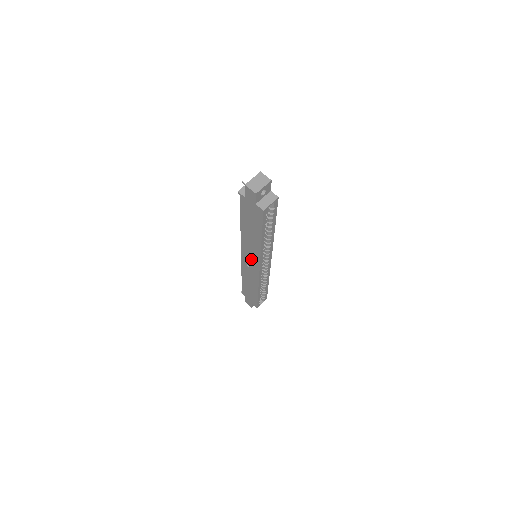
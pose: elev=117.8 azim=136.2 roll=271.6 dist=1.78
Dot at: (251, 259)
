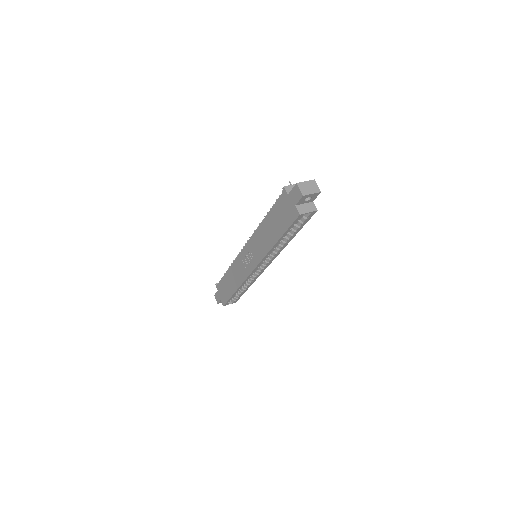
Dot at: (252, 256)
